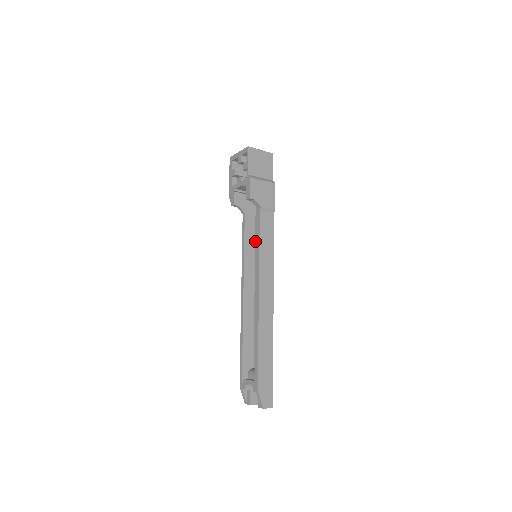
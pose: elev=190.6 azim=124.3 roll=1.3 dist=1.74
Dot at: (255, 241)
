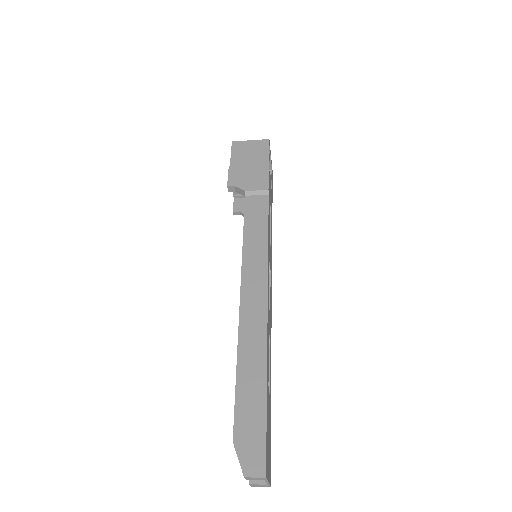
Dot at: occluded
